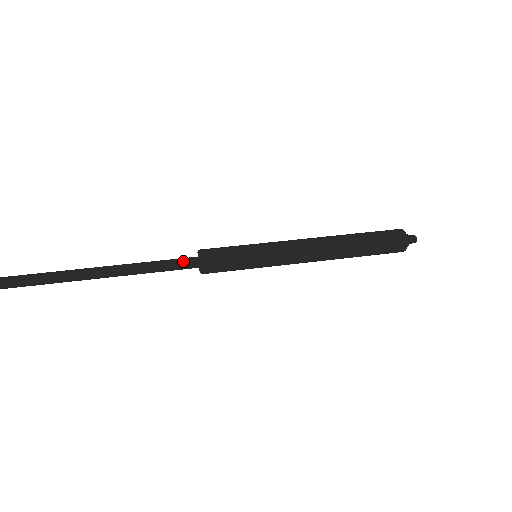
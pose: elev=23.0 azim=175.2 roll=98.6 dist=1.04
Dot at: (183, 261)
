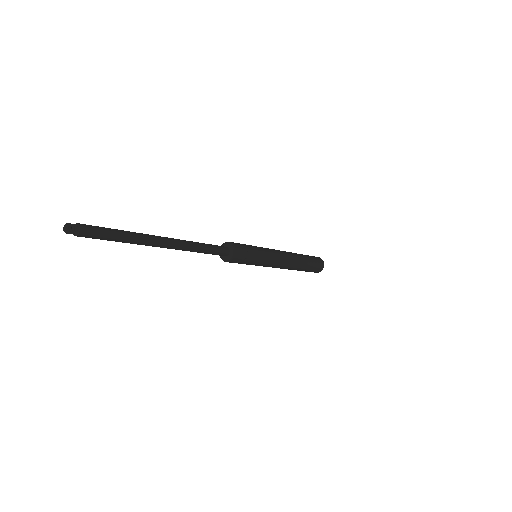
Dot at: (221, 251)
